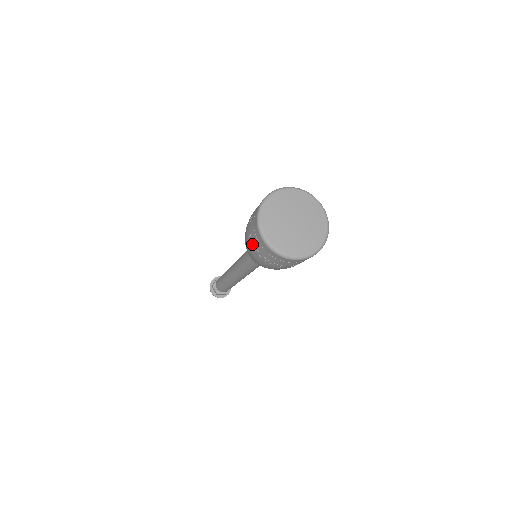
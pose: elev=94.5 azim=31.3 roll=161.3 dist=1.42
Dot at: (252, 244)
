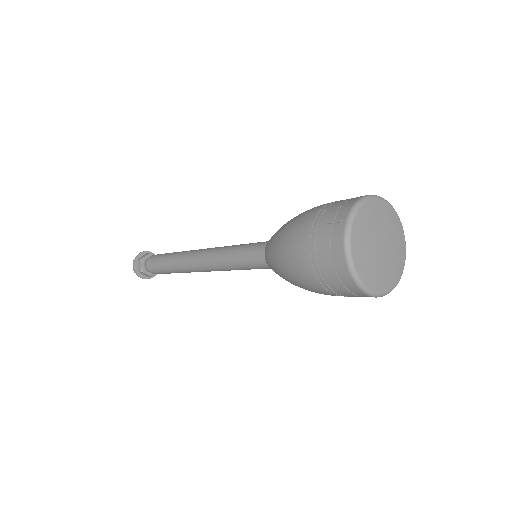
Dot at: (327, 290)
